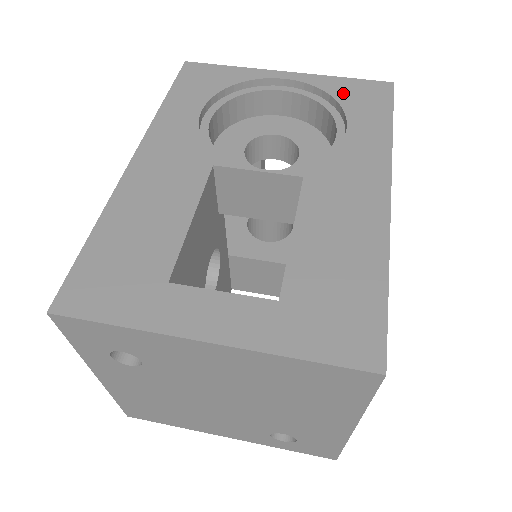
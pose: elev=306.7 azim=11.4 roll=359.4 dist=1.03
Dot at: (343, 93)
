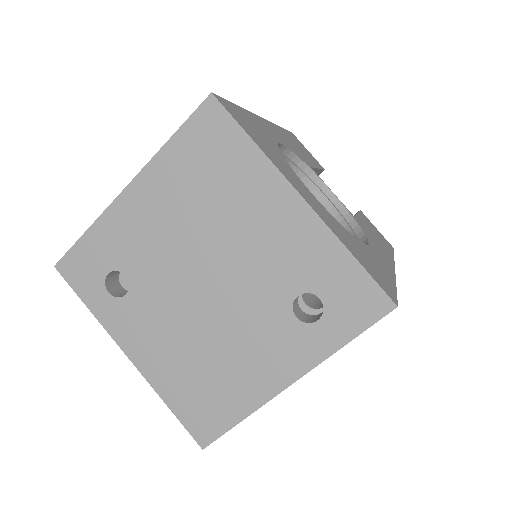
Dot at: occluded
